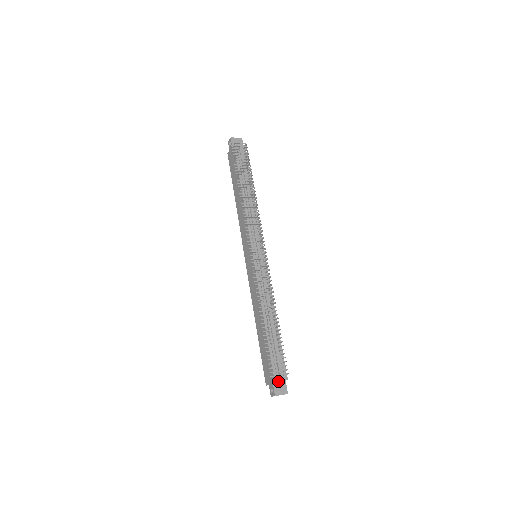
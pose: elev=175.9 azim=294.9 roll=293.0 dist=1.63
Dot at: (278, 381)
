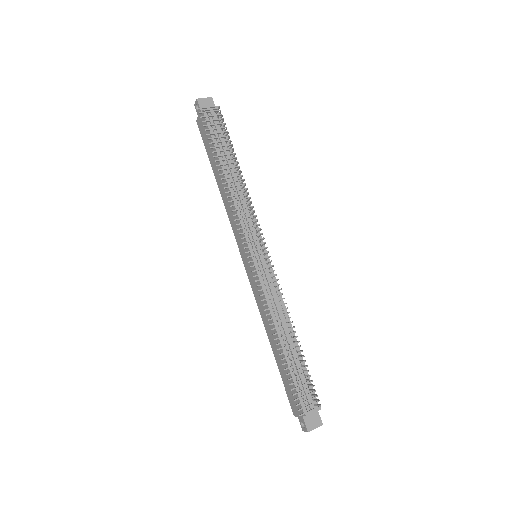
Dot at: occluded
